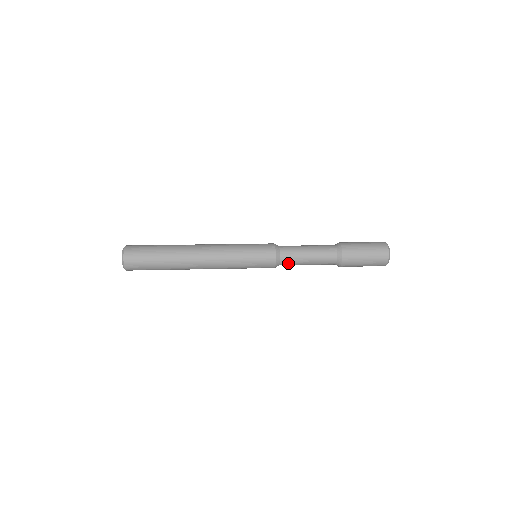
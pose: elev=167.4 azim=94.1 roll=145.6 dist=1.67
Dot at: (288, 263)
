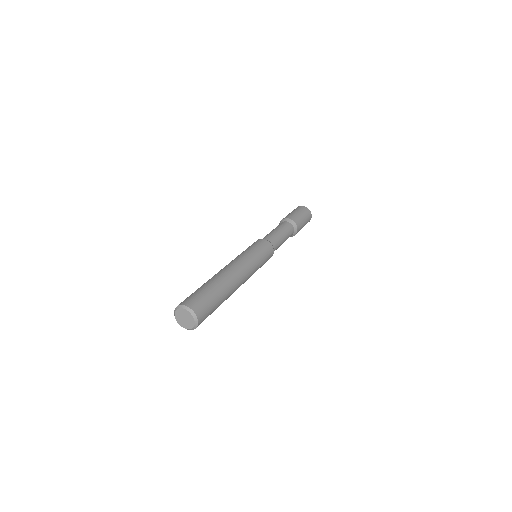
Dot at: (276, 245)
